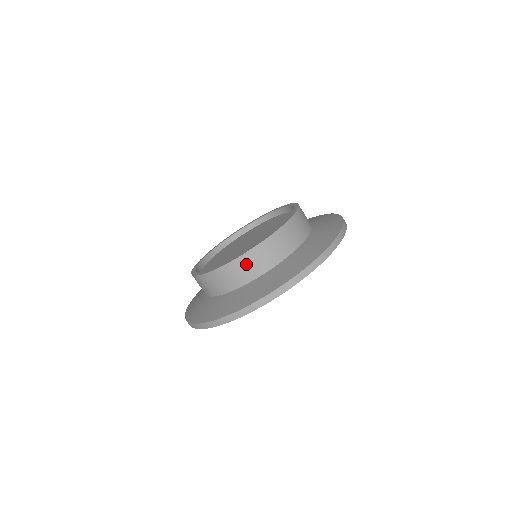
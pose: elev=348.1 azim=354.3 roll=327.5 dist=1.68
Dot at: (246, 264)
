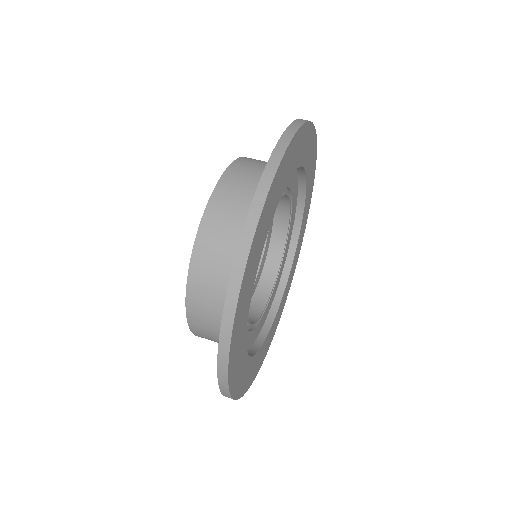
Dot at: (200, 324)
